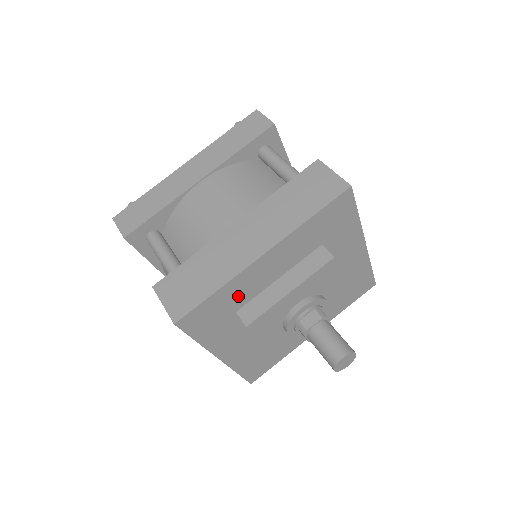
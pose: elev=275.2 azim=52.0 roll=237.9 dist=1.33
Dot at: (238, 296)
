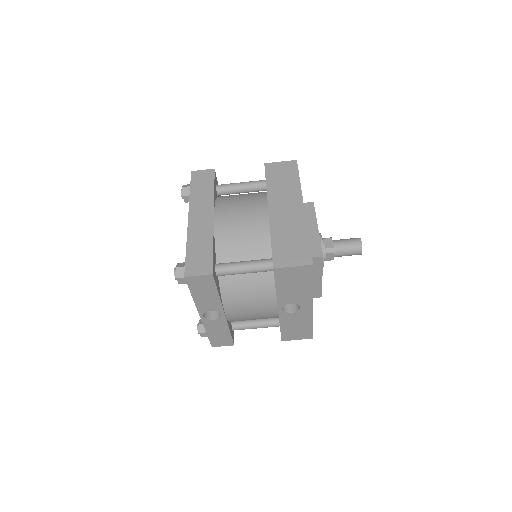
Dot at: occluded
